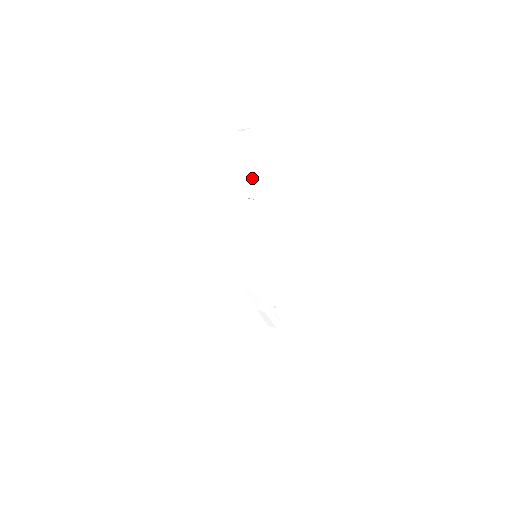
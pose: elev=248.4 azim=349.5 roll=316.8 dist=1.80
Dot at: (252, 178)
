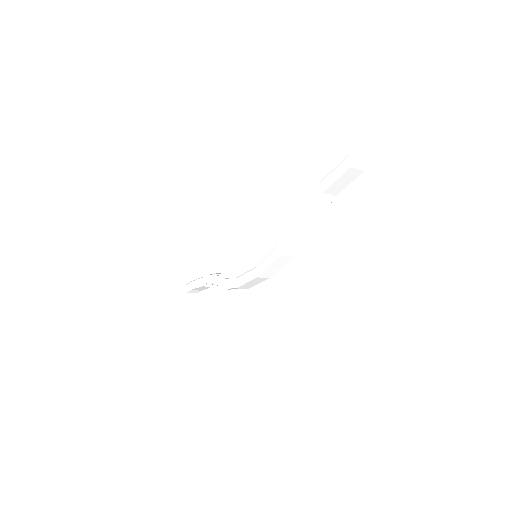
Dot at: occluded
